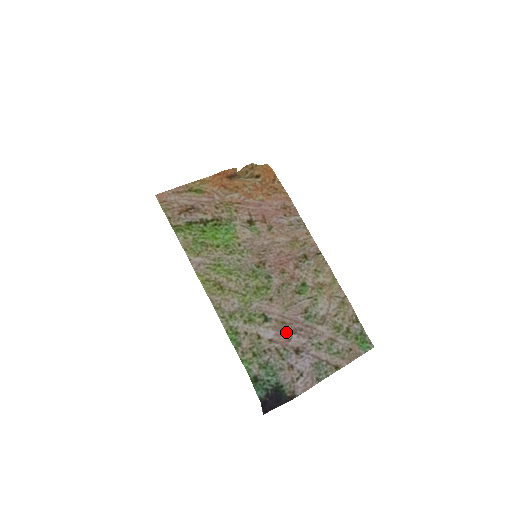
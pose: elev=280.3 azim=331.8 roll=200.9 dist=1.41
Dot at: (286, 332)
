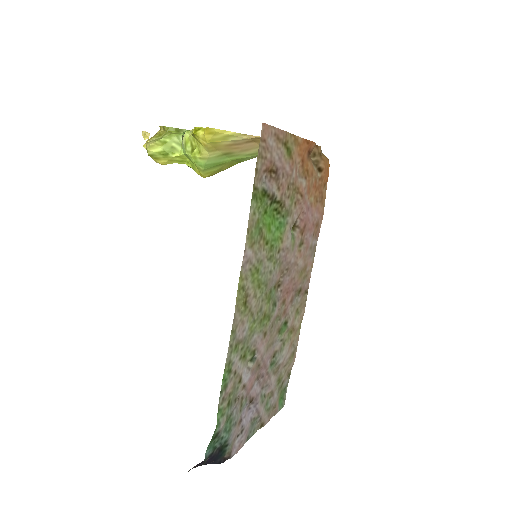
Dot at: (255, 377)
